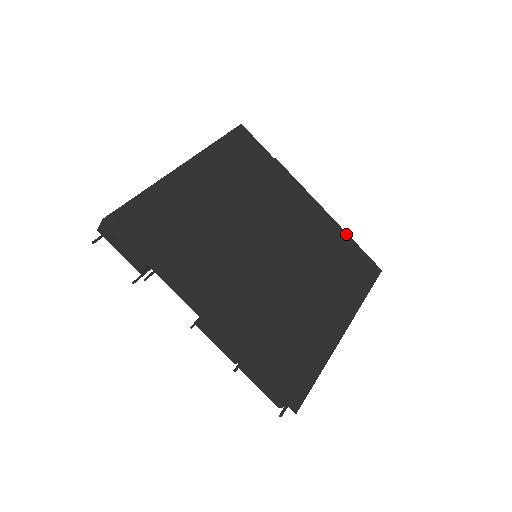
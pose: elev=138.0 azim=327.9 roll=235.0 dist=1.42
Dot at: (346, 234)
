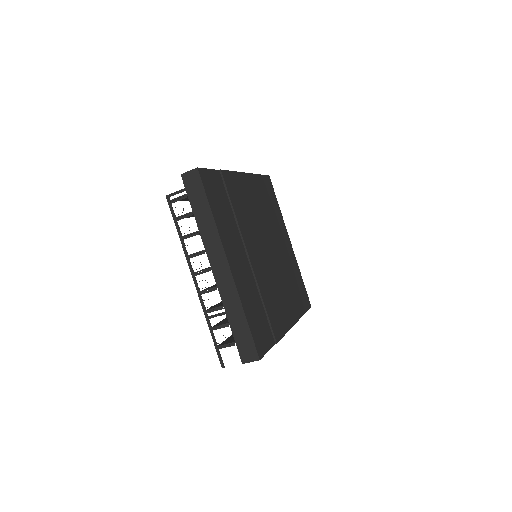
Dot at: (256, 175)
